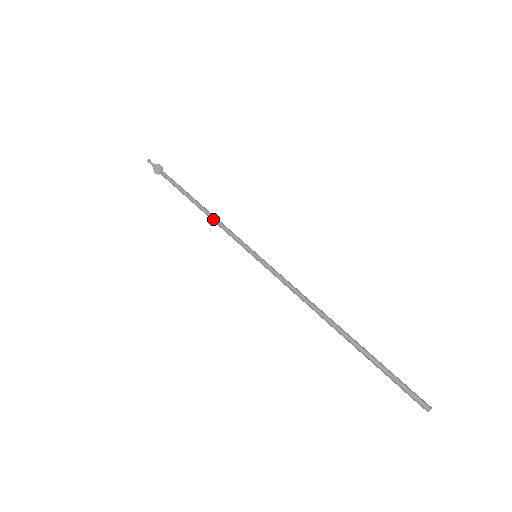
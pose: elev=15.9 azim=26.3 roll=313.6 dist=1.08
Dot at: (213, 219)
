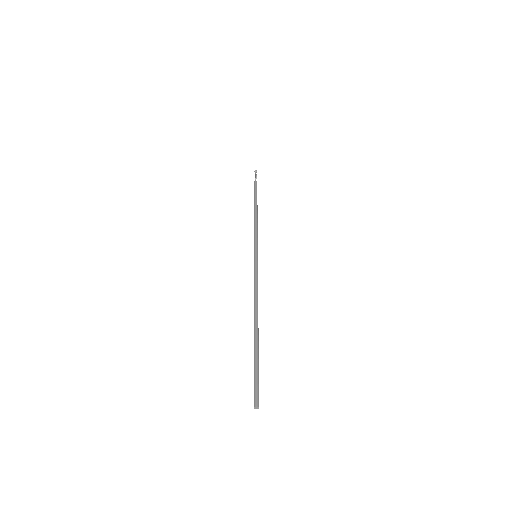
Dot at: (254, 223)
